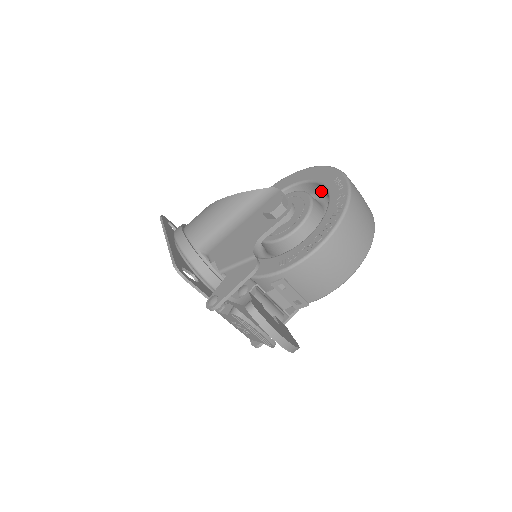
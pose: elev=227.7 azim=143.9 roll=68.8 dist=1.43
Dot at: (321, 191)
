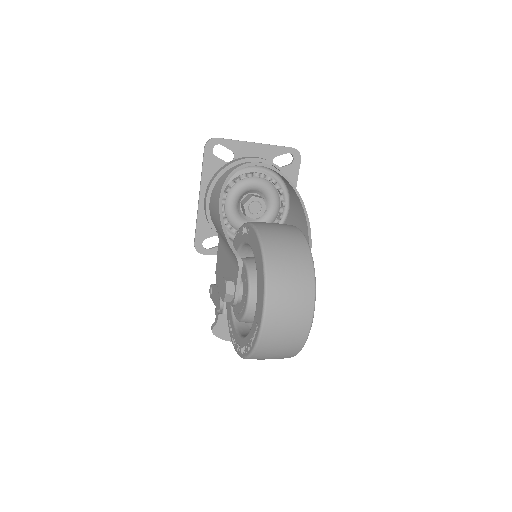
Dot at: occluded
